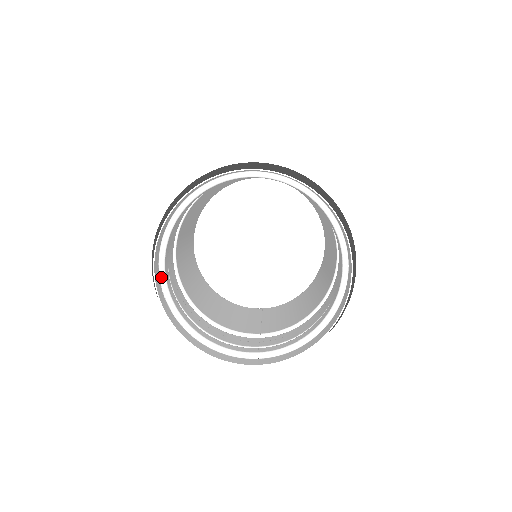
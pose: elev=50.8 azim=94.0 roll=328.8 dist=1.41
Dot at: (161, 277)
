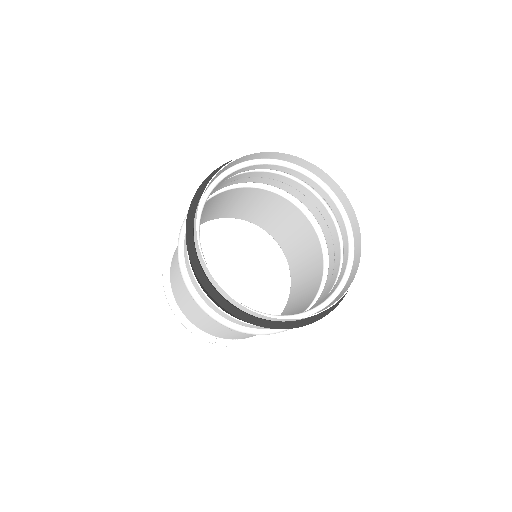
Dot at: (198, 212)
